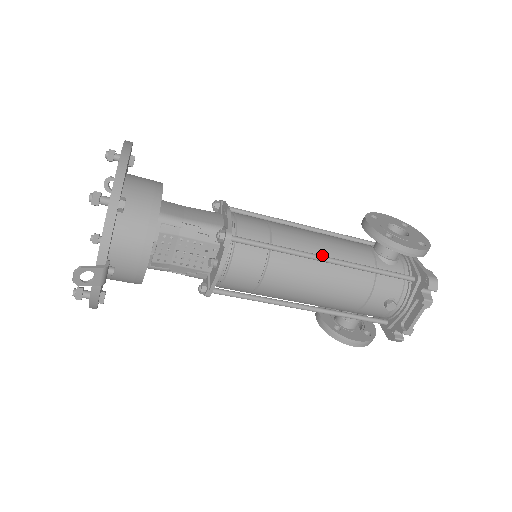
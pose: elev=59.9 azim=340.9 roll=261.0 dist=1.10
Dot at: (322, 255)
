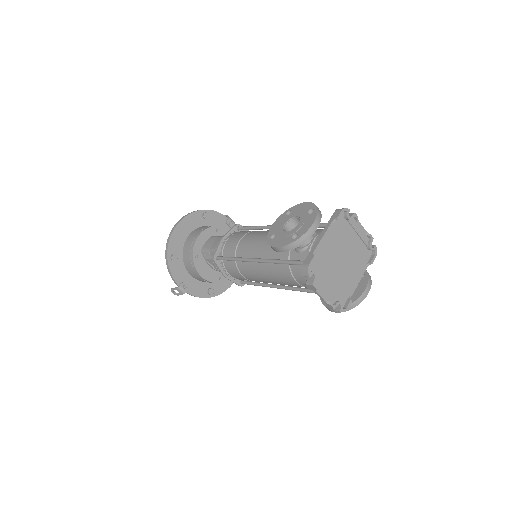
Dot at: (259, 256)
